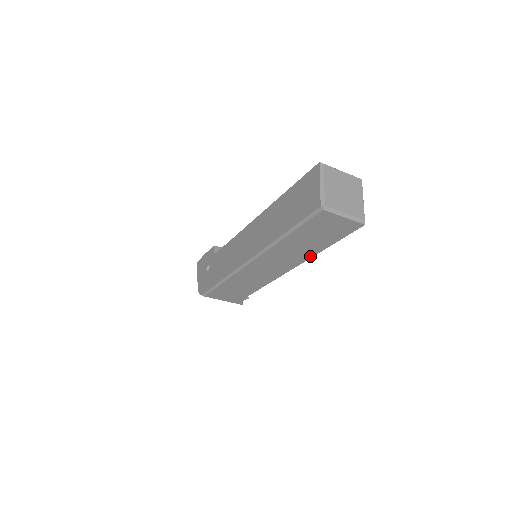
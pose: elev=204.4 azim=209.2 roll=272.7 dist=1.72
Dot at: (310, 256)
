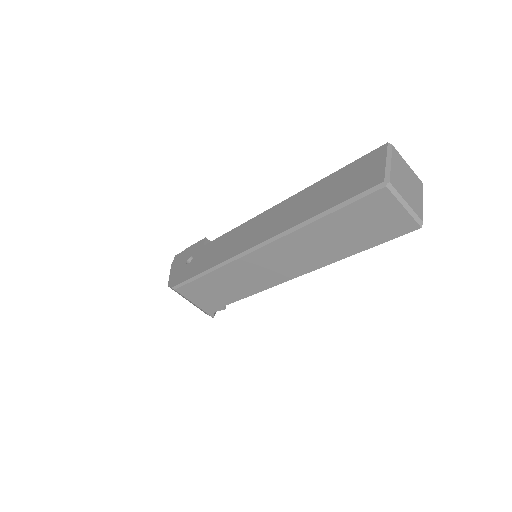
Dot at: (332, 260)
